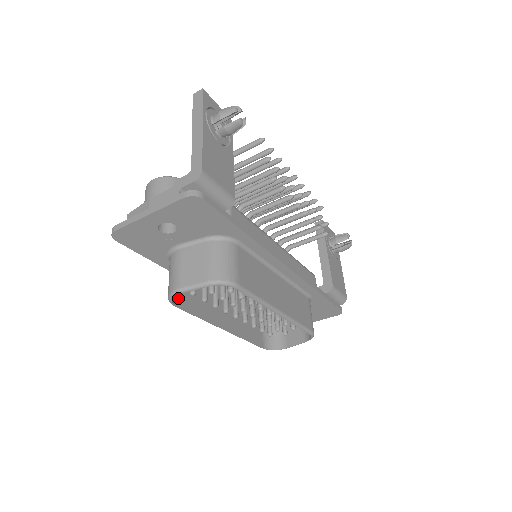
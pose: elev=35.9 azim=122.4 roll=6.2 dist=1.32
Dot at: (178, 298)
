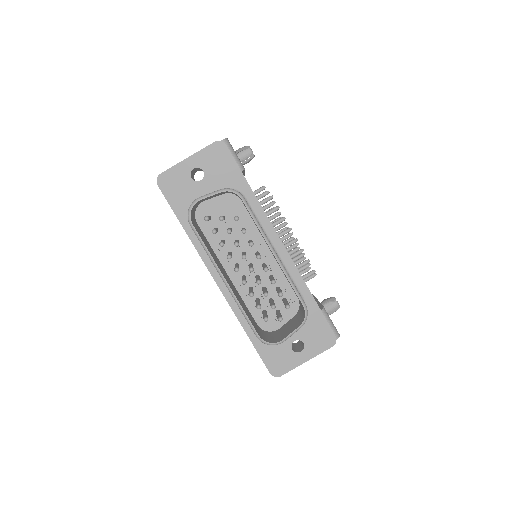
Dot at: (194, 225)
